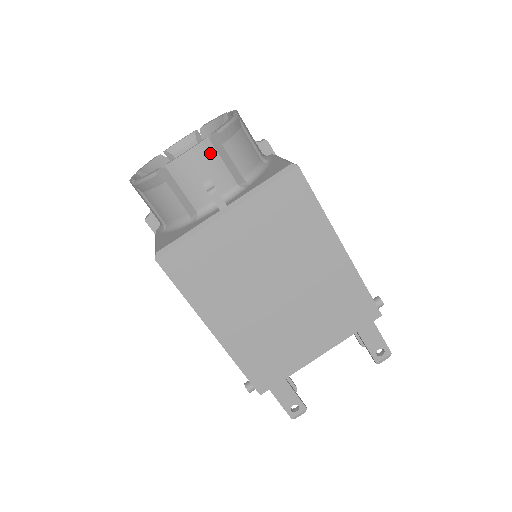
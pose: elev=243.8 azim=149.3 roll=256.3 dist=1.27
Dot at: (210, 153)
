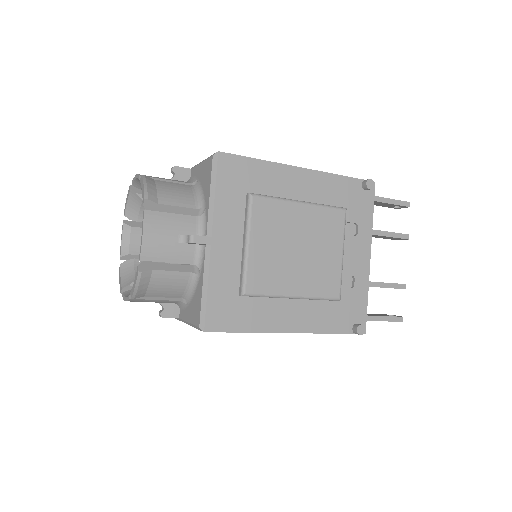
Dot at: (141, 301)
